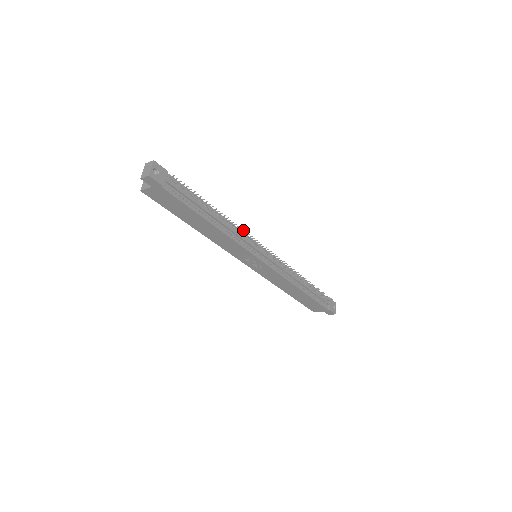
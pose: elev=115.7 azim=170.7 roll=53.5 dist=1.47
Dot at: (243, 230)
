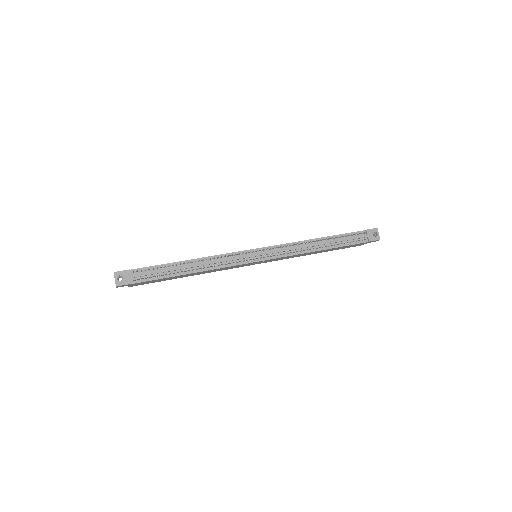
Dot at: (221, 256)
